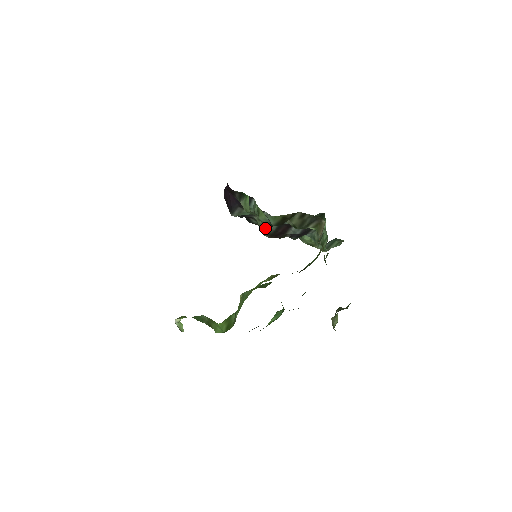
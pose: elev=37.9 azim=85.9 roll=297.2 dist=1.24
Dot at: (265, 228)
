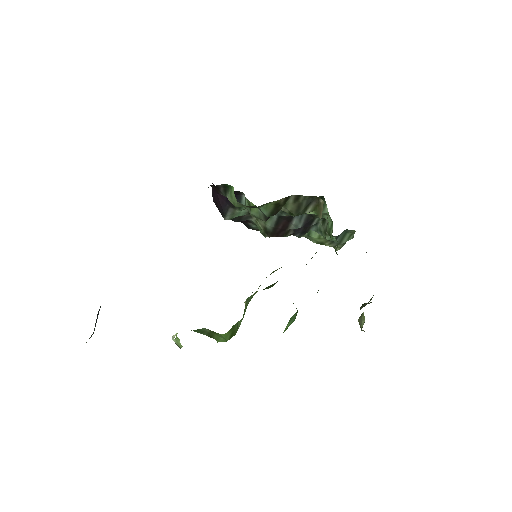
Dot at: (263, 227)
